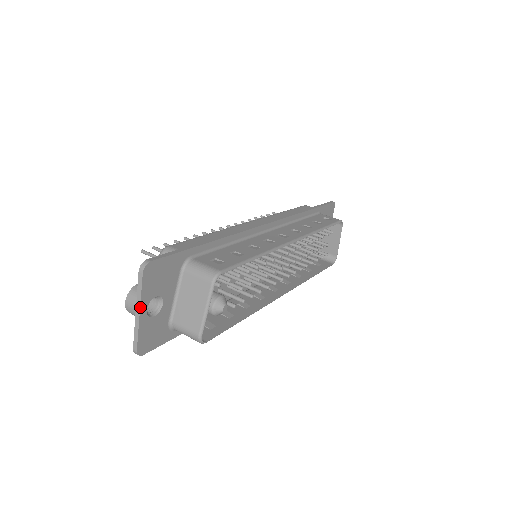
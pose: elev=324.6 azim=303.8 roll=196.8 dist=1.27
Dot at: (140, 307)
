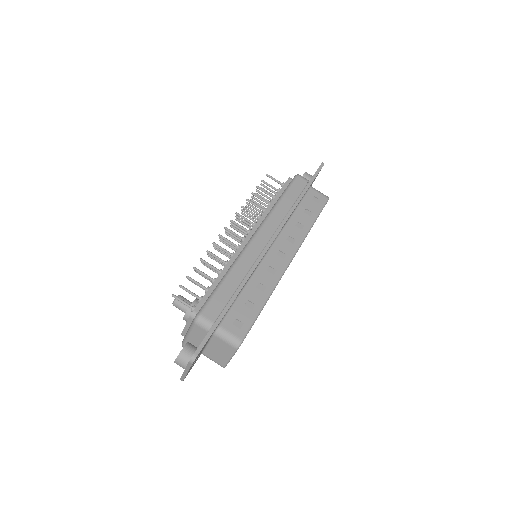
Dot at: occluded
